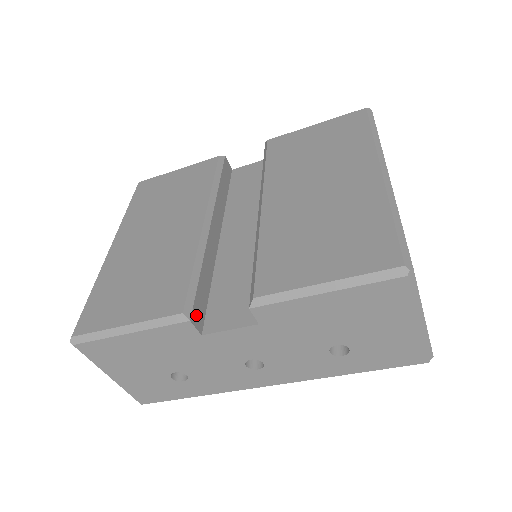
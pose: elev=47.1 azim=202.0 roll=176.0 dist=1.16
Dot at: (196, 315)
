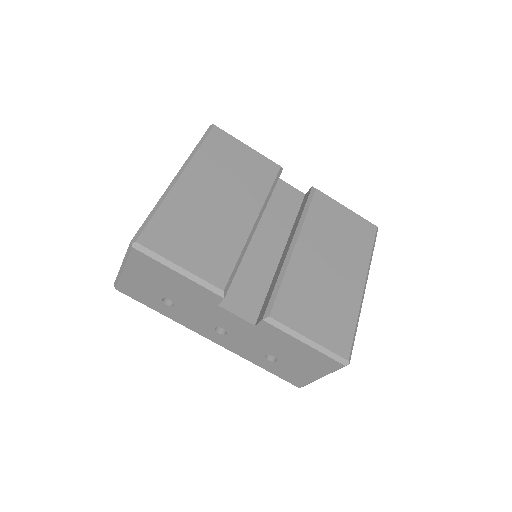
Dot at: occluded
